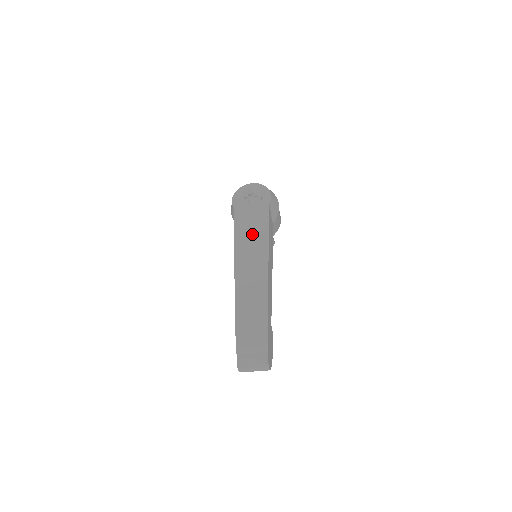
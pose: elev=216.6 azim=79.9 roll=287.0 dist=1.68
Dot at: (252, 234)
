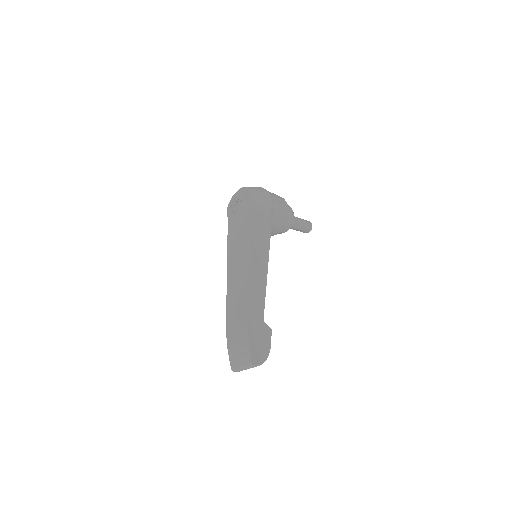
Dot at: (239, 239)
